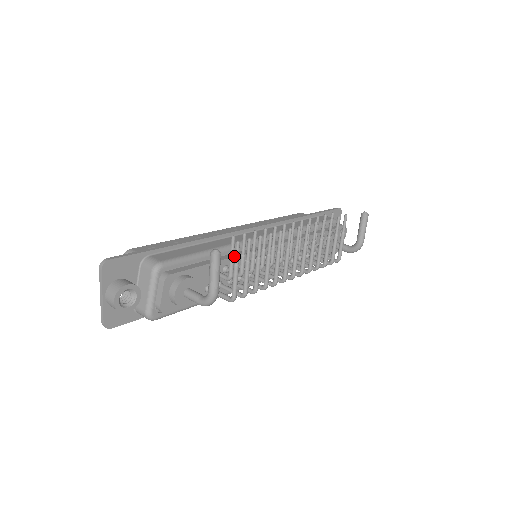
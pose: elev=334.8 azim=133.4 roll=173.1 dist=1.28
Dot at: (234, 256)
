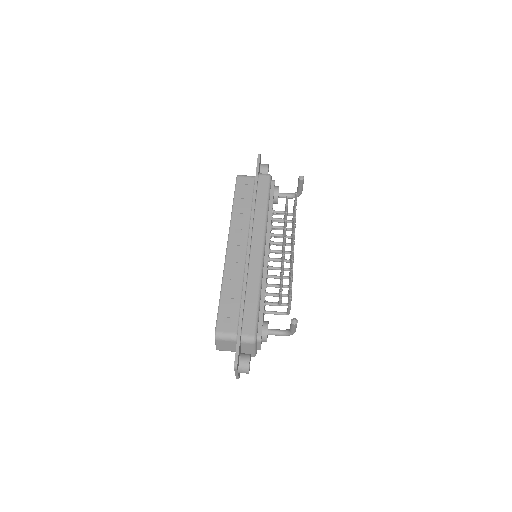
Dot at: (265, 284)
